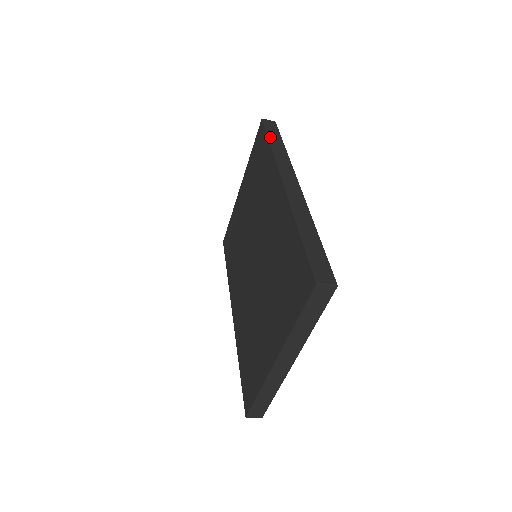
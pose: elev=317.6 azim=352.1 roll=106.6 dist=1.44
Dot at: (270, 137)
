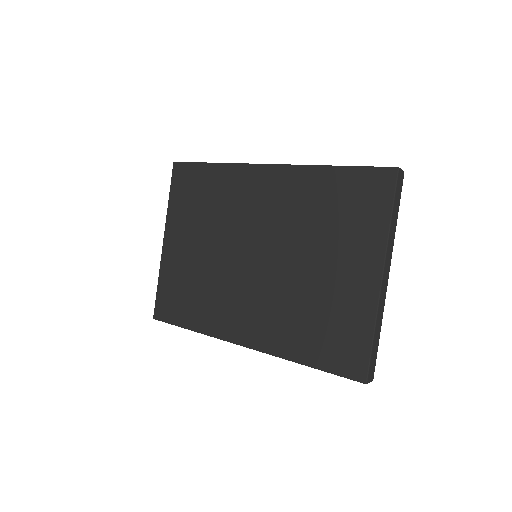
Dot at: (204, 162)
